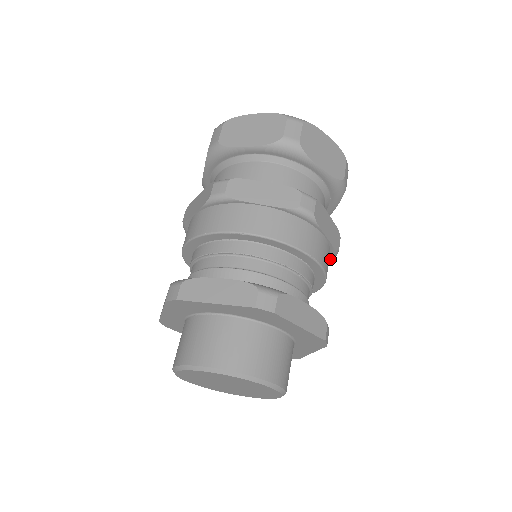
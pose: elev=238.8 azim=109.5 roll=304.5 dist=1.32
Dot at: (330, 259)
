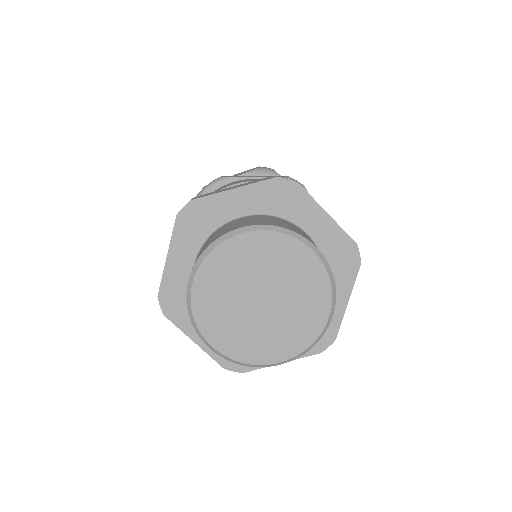
Dot at: occluded
